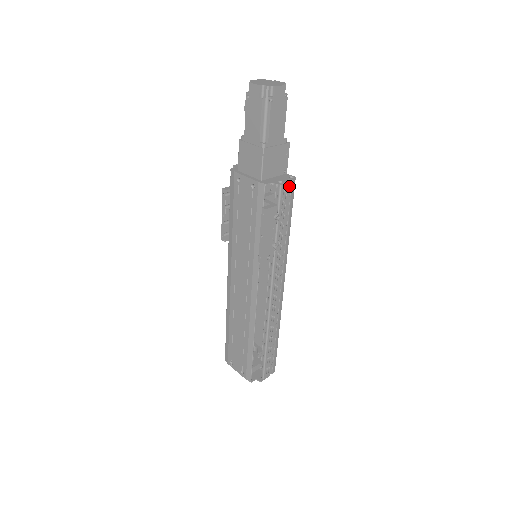
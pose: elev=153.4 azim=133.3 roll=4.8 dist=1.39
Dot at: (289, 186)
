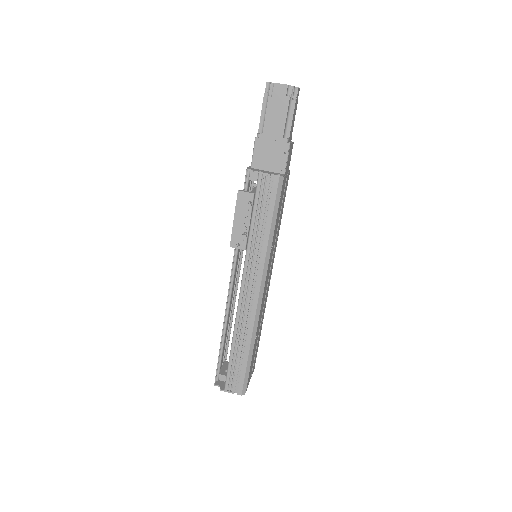
Dot at: (273, 182)
